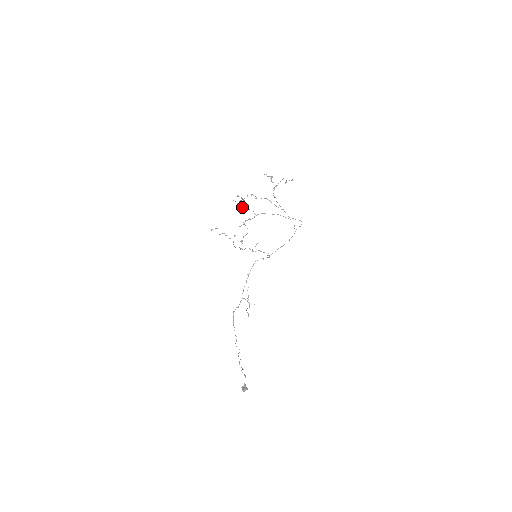
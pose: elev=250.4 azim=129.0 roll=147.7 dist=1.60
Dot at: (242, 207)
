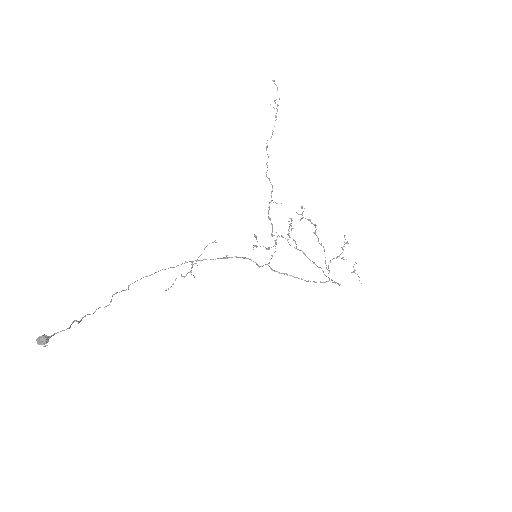
Dot at: occluded
